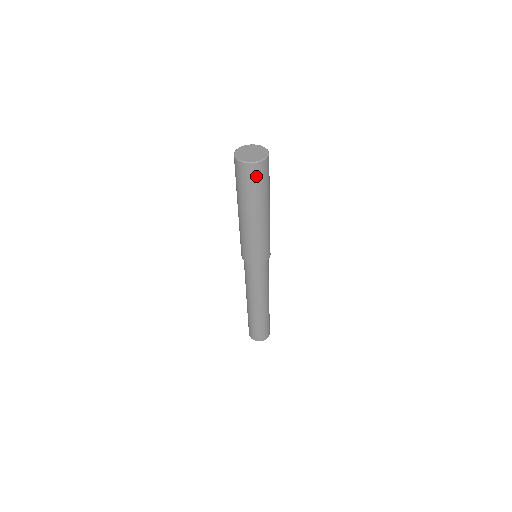
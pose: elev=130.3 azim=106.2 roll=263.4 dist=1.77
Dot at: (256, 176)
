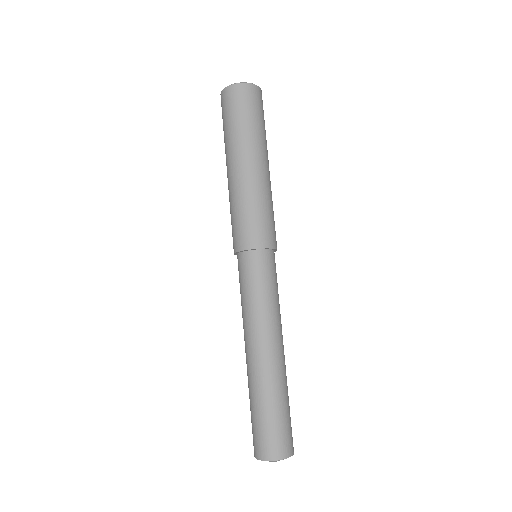
Dot at: (242, 101)
